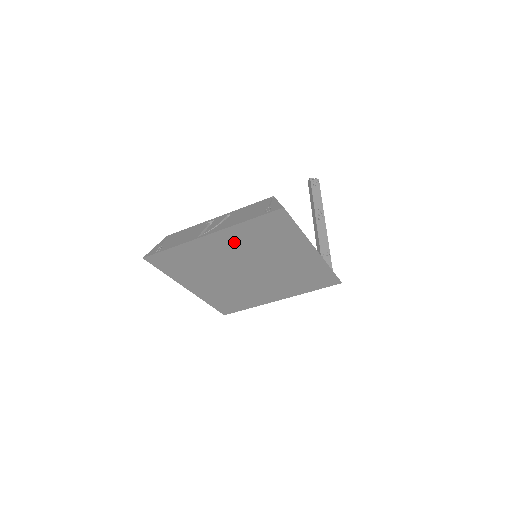
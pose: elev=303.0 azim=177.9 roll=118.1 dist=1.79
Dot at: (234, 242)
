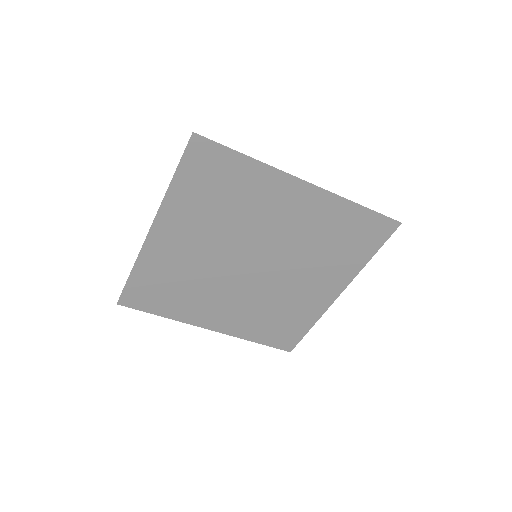
Dot at: (307, 216)
